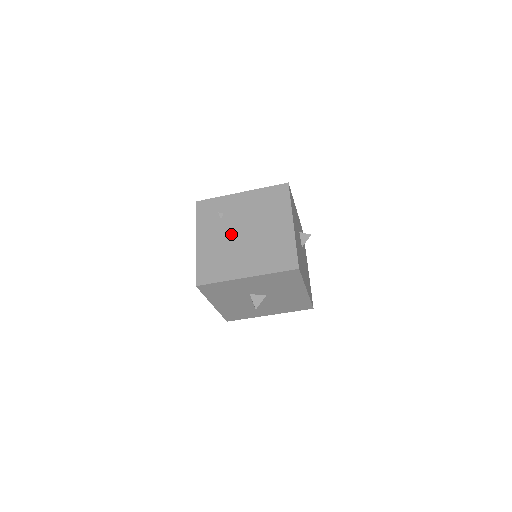
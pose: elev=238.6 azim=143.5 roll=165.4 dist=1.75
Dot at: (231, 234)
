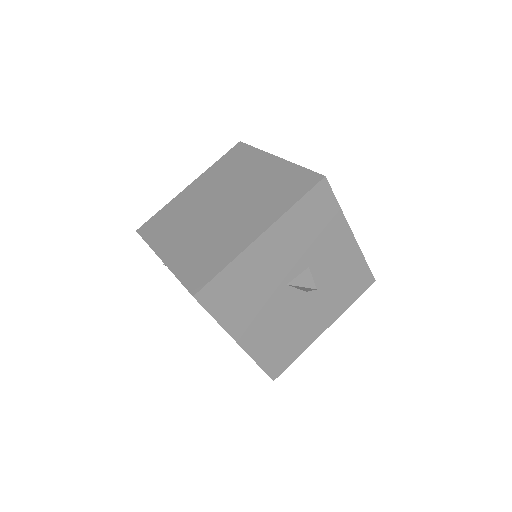
Dot at: occluded
